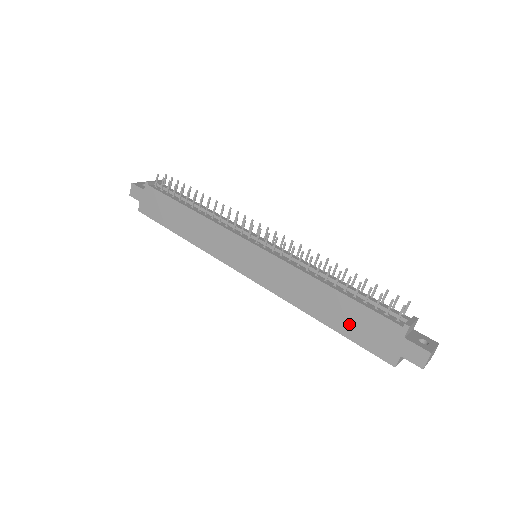
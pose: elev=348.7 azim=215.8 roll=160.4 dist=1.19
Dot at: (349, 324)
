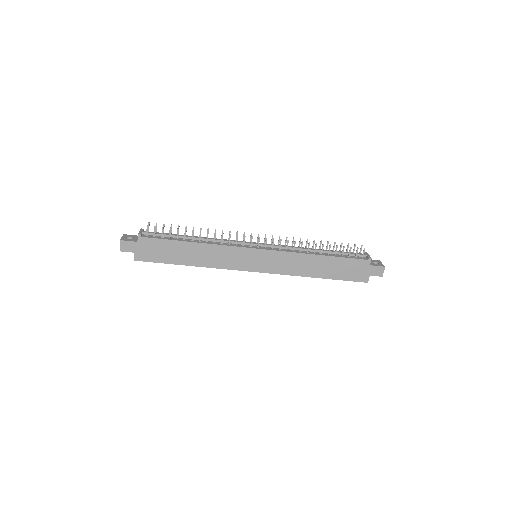
Dot at: (337, 272)
